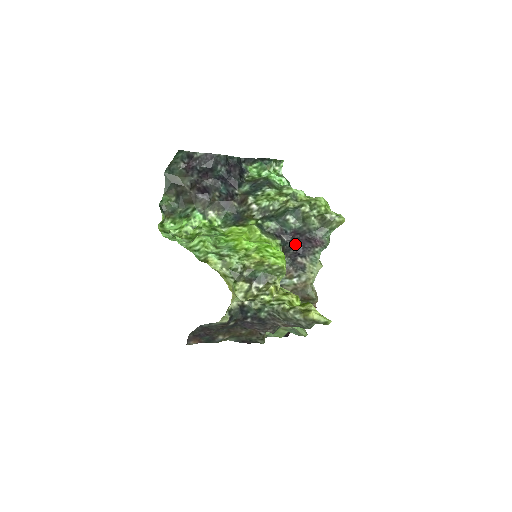
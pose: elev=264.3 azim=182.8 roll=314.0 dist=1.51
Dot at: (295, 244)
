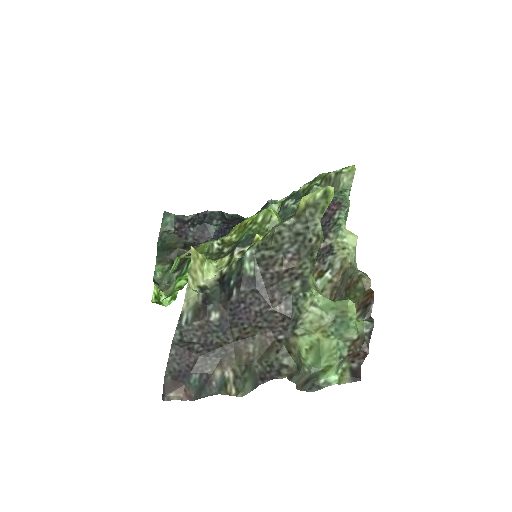
Dot at: occluded
